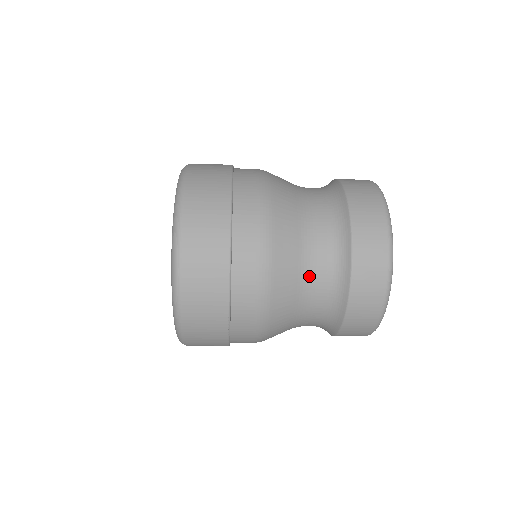
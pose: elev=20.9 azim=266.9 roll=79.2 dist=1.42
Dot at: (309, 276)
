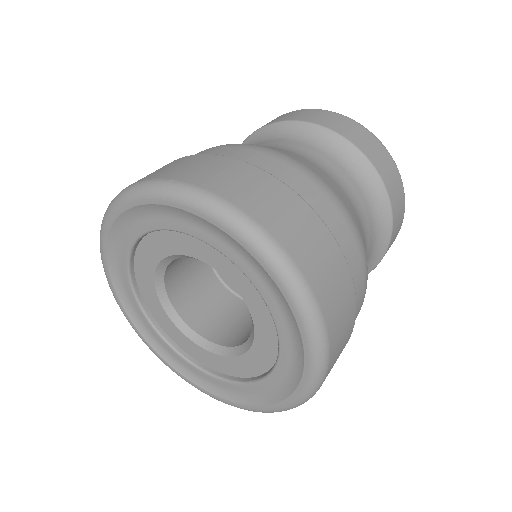
Dot at: occluded
